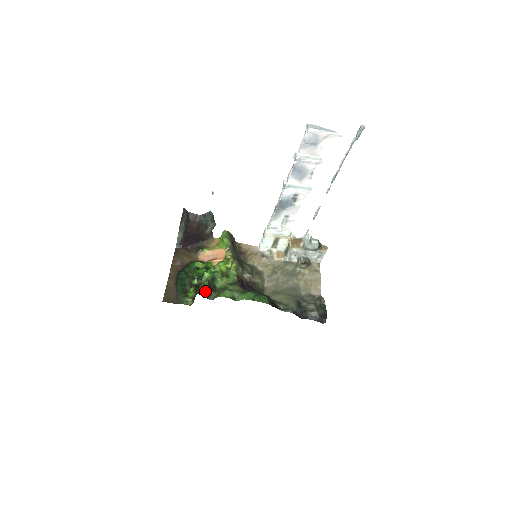
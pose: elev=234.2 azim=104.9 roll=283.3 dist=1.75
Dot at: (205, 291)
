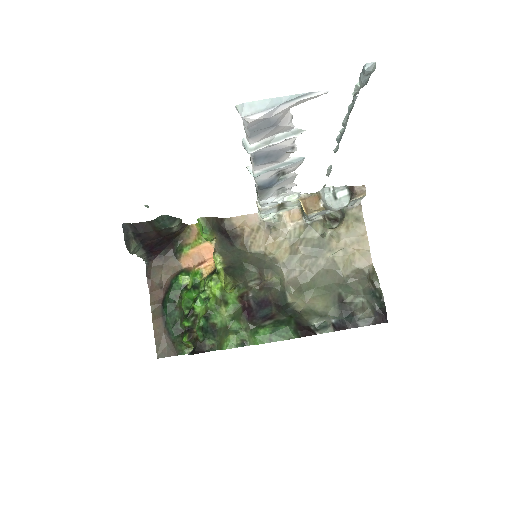
Dot at: (202, 342)
